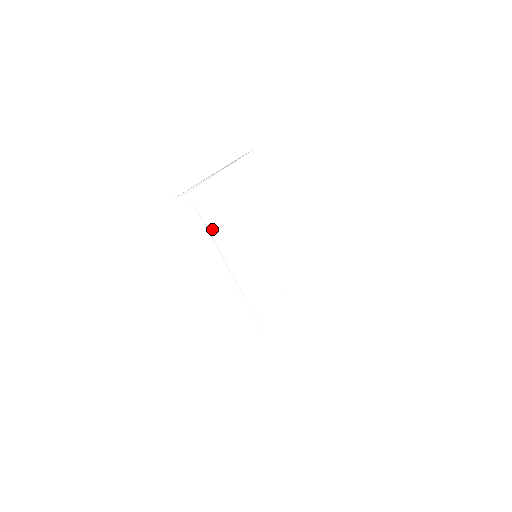
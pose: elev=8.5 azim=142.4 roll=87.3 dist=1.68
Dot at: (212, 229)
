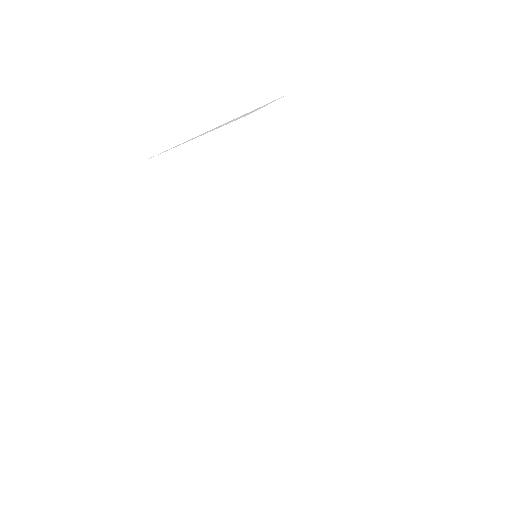
Dot at: (194, 208)
